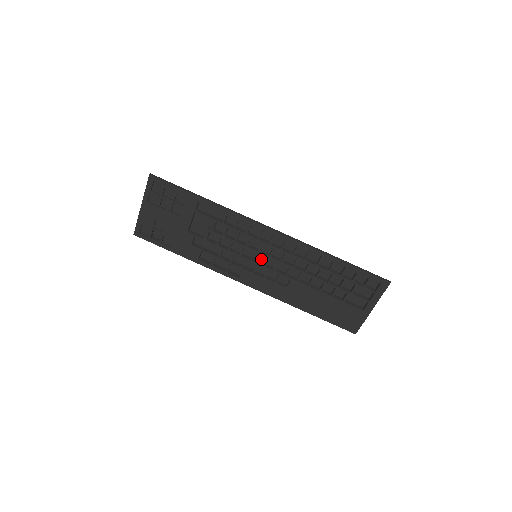
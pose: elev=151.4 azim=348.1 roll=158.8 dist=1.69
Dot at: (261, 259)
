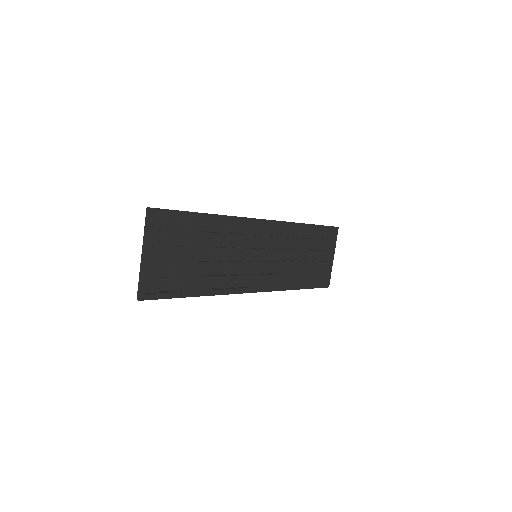
Dot at: (258, 258)
